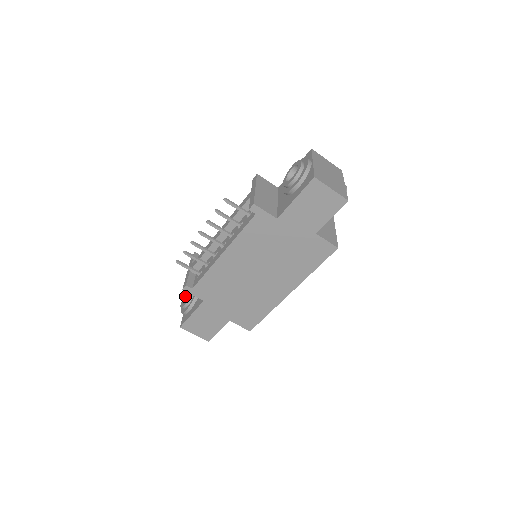
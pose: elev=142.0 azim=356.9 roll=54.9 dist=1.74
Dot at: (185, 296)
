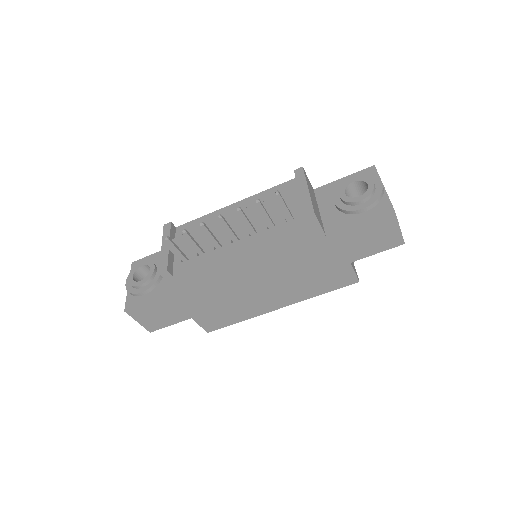
Dot at: (136, 270)
